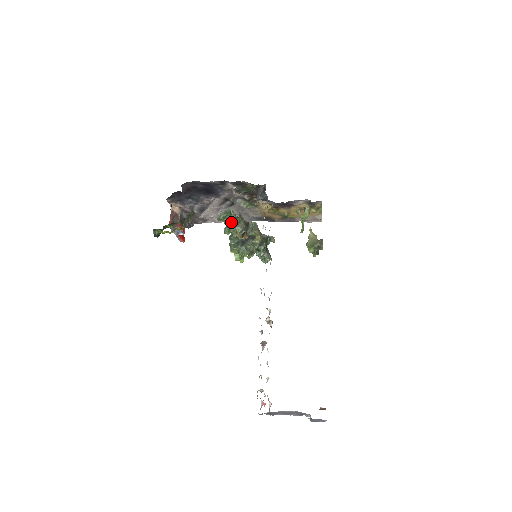
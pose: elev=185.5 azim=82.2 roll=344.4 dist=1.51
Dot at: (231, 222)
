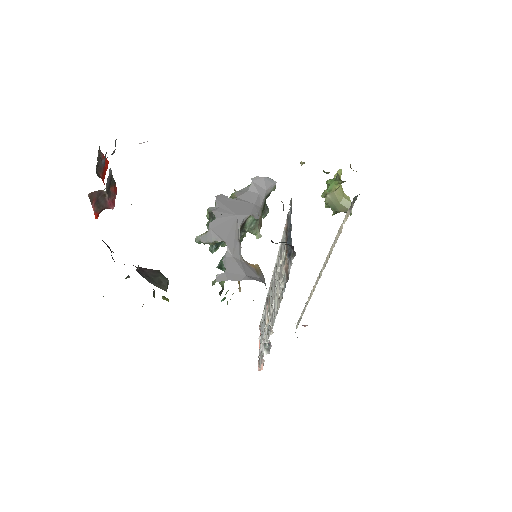
Dot at: occluded
